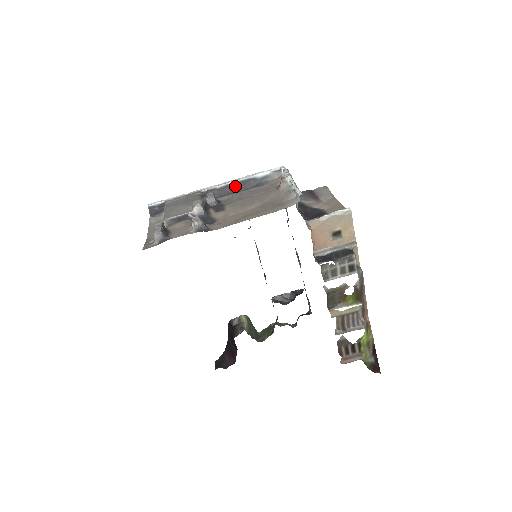
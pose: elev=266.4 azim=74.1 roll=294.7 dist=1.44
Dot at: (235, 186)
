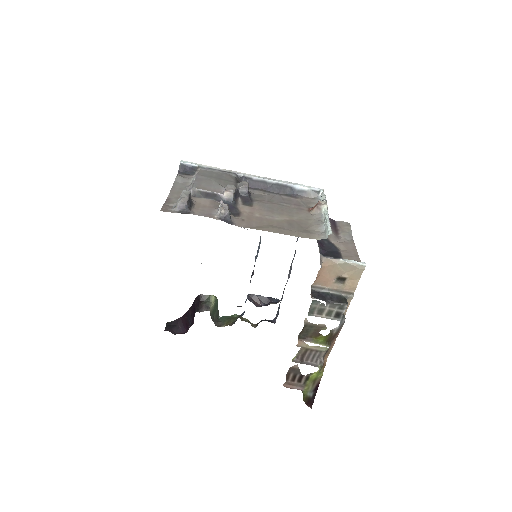
Dot at: (271, 185)
